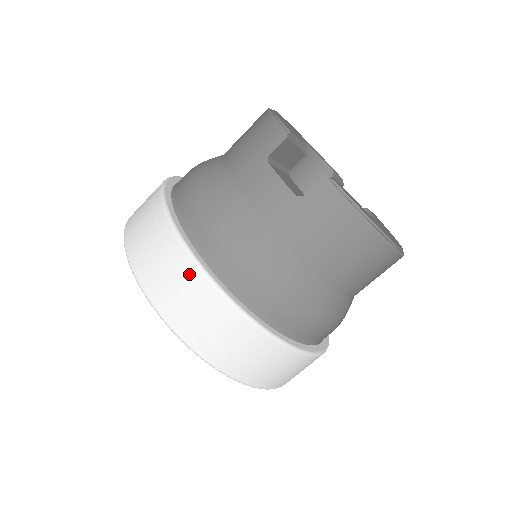
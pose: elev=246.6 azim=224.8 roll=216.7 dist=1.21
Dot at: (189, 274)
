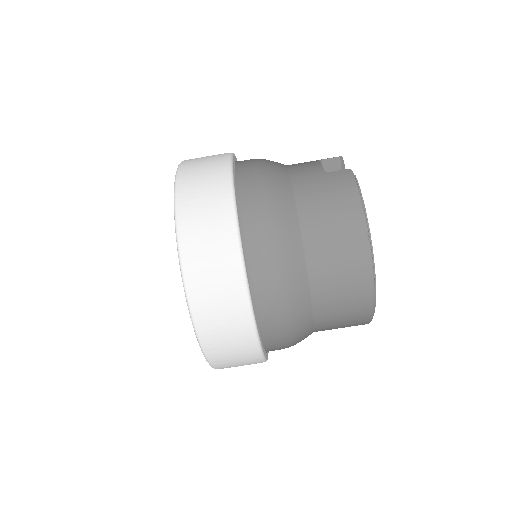
Dot at: (220, 163)
